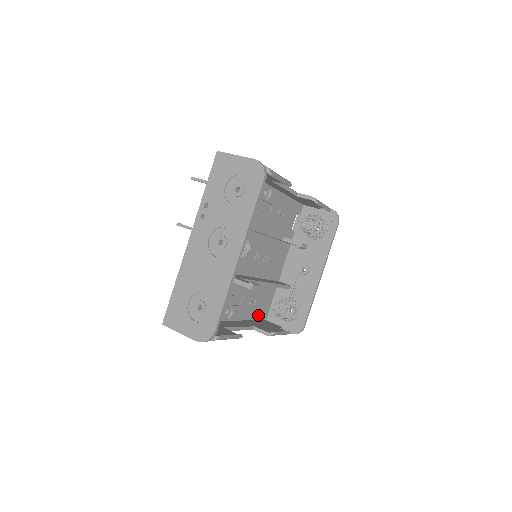
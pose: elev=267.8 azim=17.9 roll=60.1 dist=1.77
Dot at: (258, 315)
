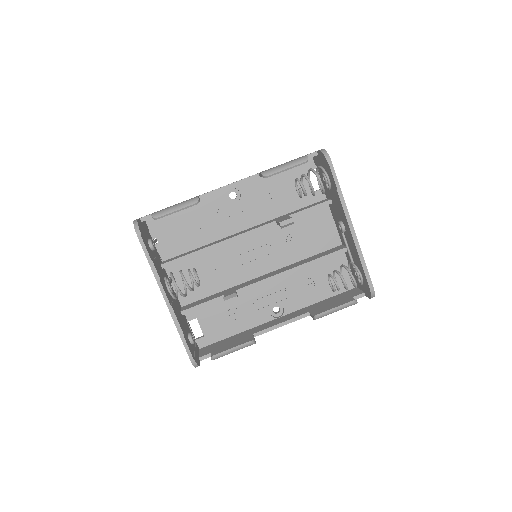
Dot at: occluded
